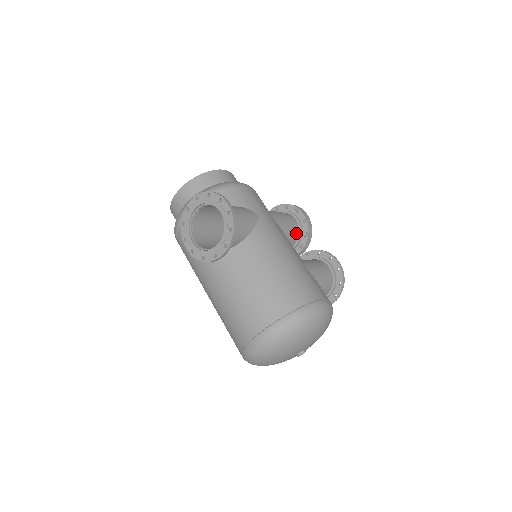
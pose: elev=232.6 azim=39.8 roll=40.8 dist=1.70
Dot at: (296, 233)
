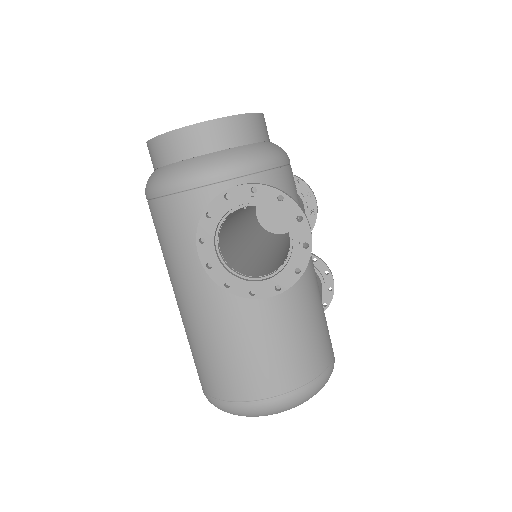
Dot at: occluded
